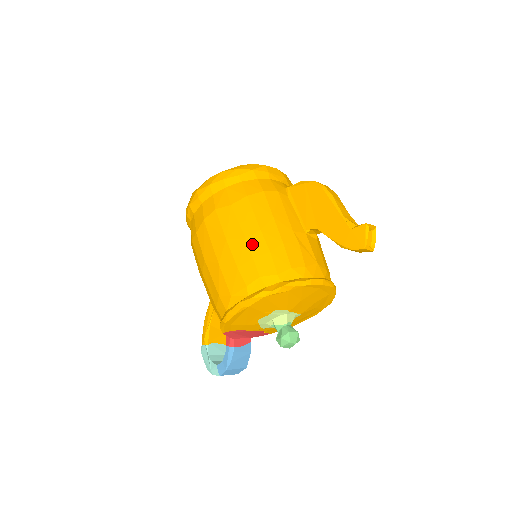
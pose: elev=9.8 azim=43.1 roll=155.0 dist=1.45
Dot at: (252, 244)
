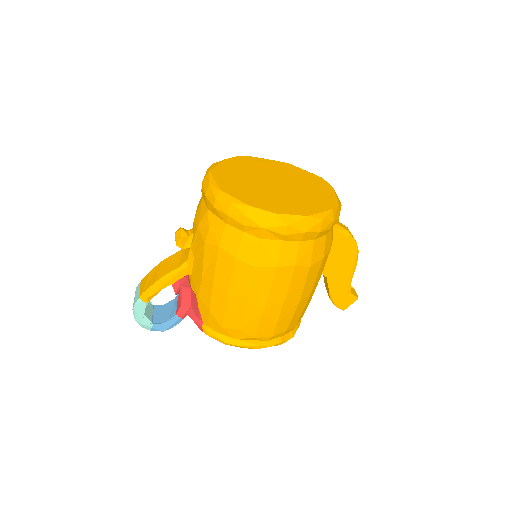
Dot at: (300, 306)
